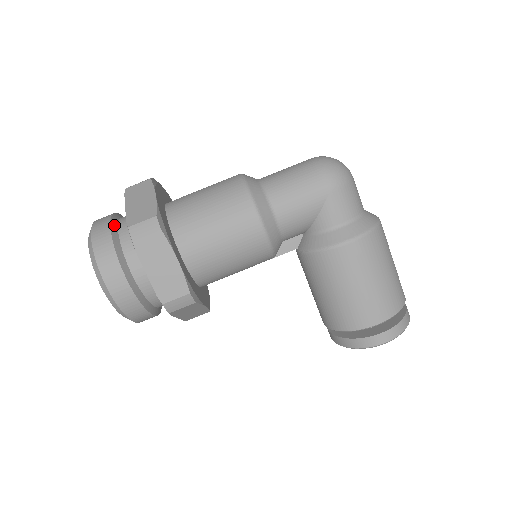
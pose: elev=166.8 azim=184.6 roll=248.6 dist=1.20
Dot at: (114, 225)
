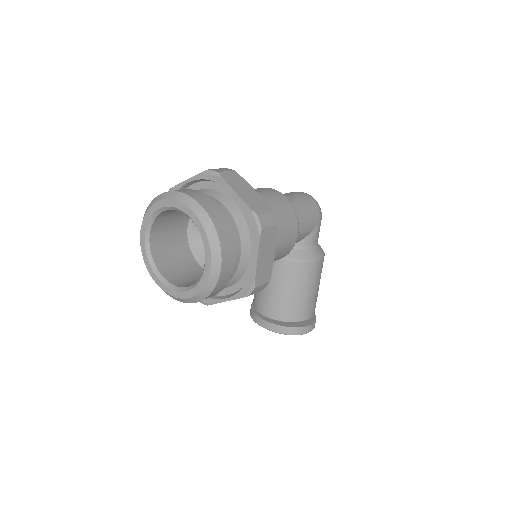
Dot at: (215, 205)
